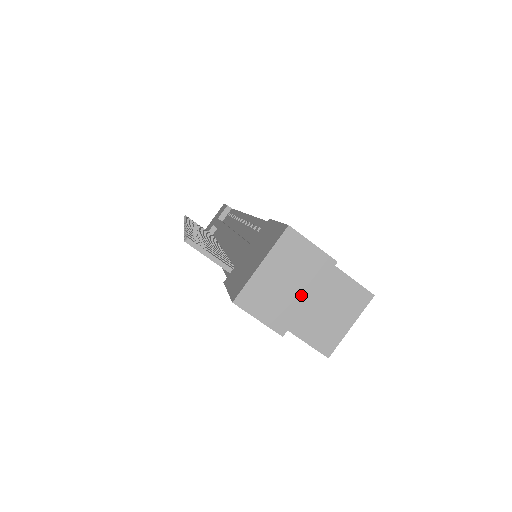
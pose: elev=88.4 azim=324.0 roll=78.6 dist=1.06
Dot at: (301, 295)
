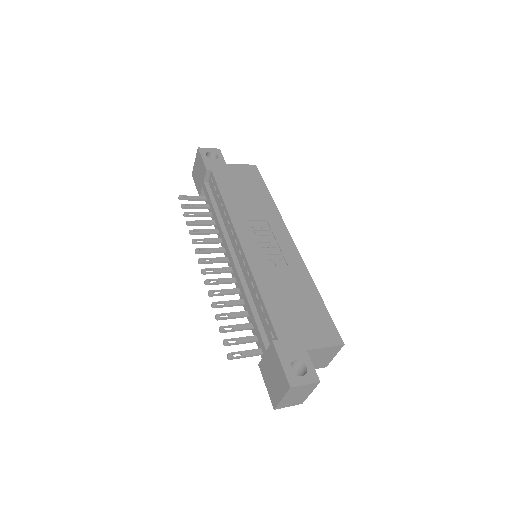
Dot at: (306, 395)
